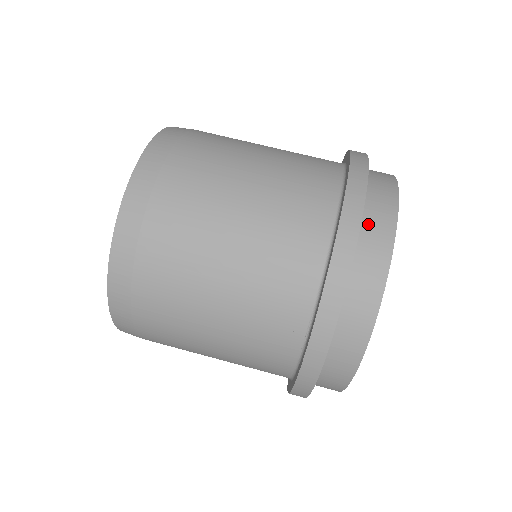
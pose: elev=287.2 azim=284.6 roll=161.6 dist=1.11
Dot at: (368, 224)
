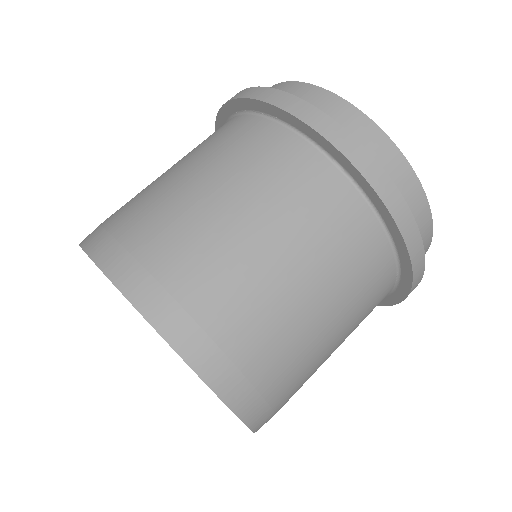
Dot at: occluded
